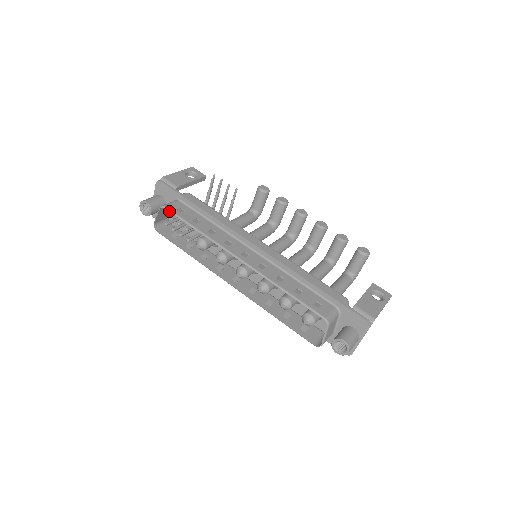
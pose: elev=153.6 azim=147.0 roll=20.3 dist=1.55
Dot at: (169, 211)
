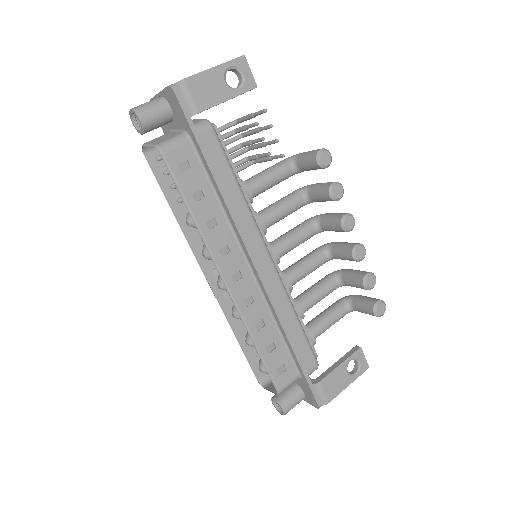
Dot at: (165, 164)
